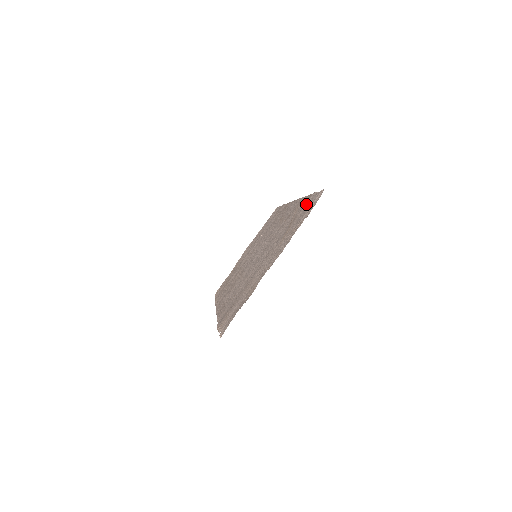
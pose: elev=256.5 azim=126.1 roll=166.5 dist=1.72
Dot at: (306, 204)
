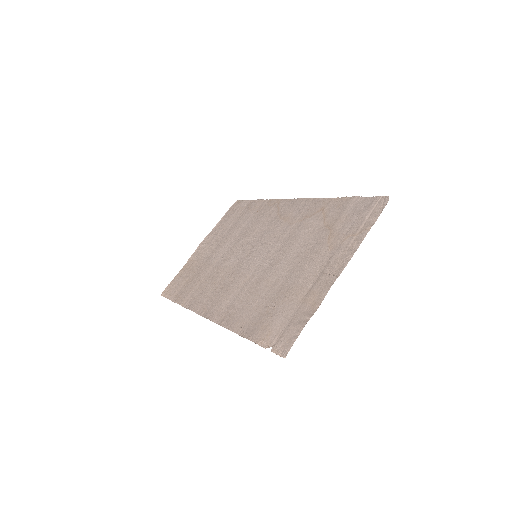
Dot at: (349, 208)
